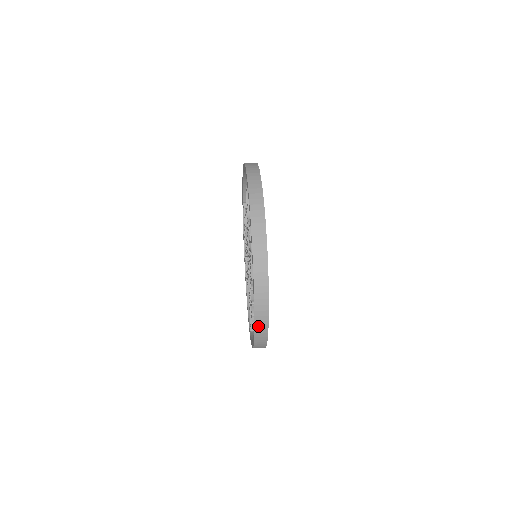
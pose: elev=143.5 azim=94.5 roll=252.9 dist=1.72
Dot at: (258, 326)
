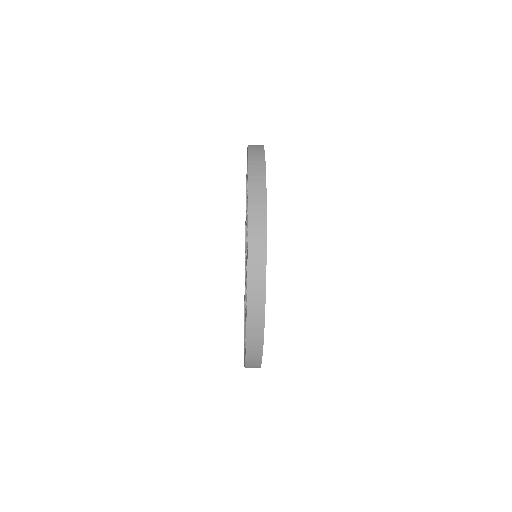
Dot at: (252, 265)
